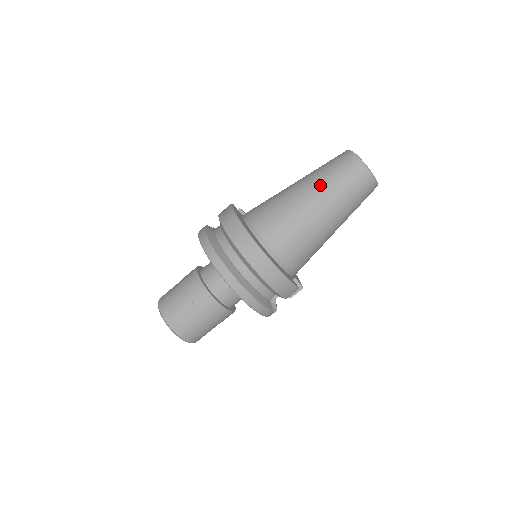
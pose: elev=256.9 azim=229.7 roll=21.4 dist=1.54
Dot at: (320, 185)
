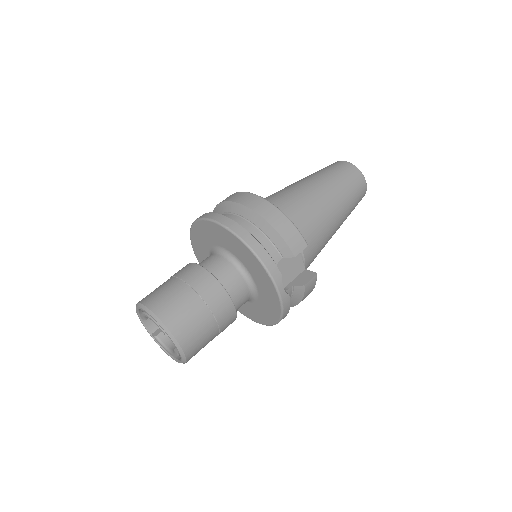
Dot at: (309, 176)
